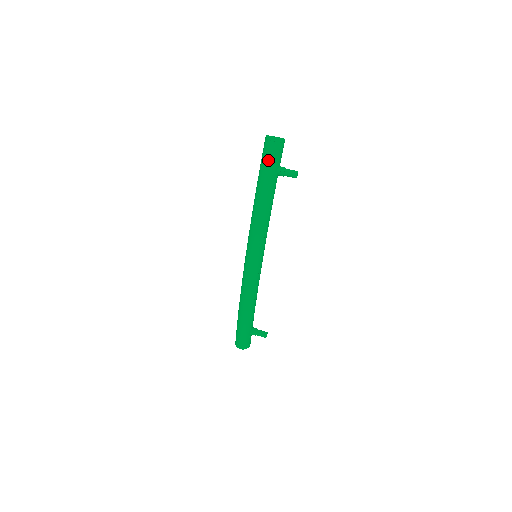
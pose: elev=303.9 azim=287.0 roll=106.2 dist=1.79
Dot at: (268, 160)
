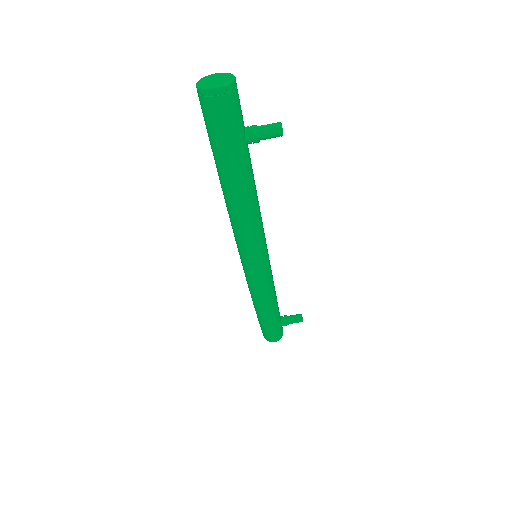
Dot at: (223, 132)
